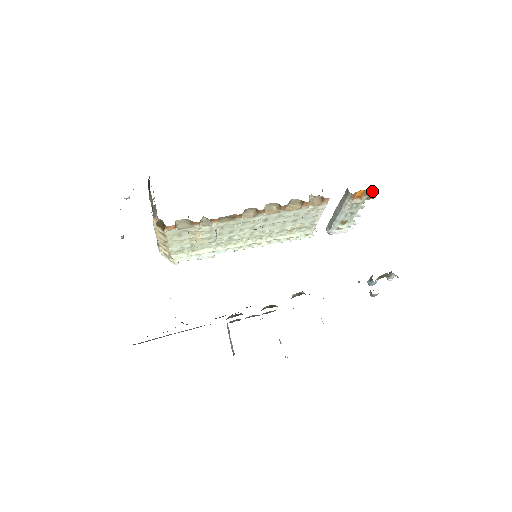
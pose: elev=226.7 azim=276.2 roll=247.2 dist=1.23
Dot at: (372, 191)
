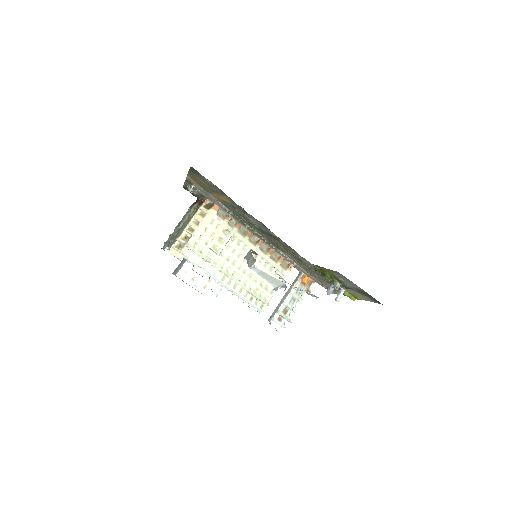
Dot at: (311, 283)
